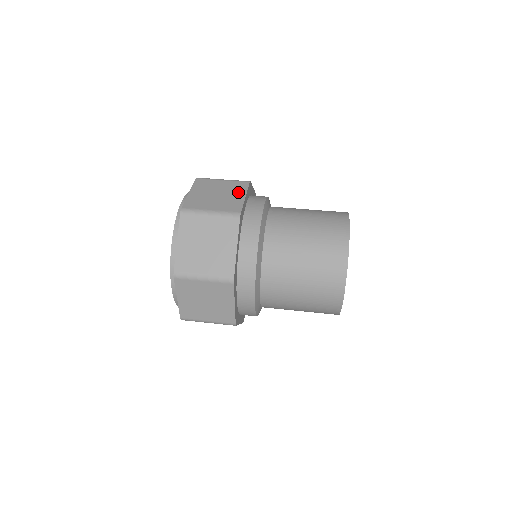
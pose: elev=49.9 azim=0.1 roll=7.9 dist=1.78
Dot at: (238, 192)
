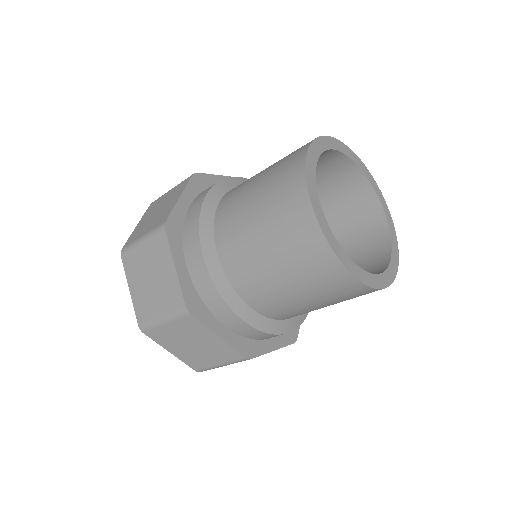
Dot at: (176, 195)
